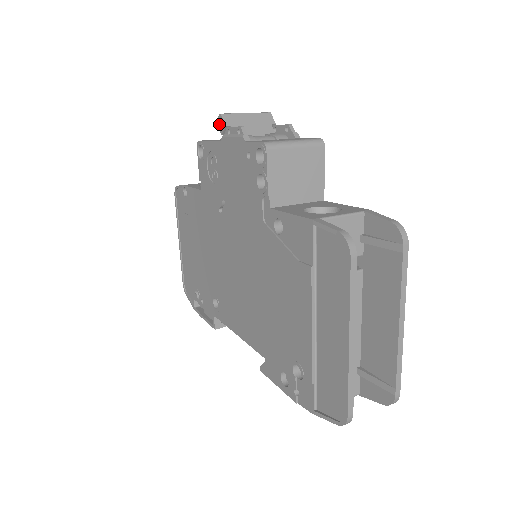
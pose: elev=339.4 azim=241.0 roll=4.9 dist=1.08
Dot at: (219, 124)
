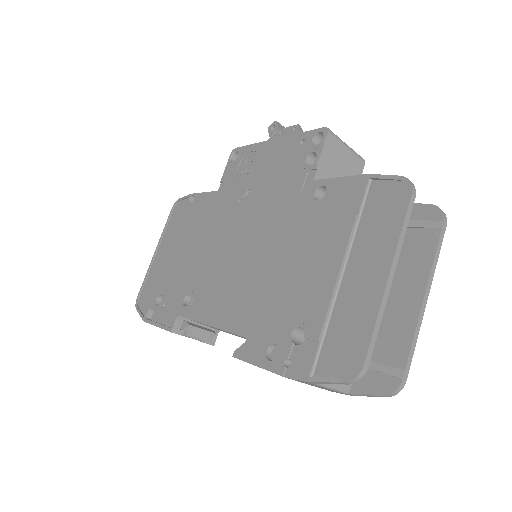
Dot at: (270, 129)
